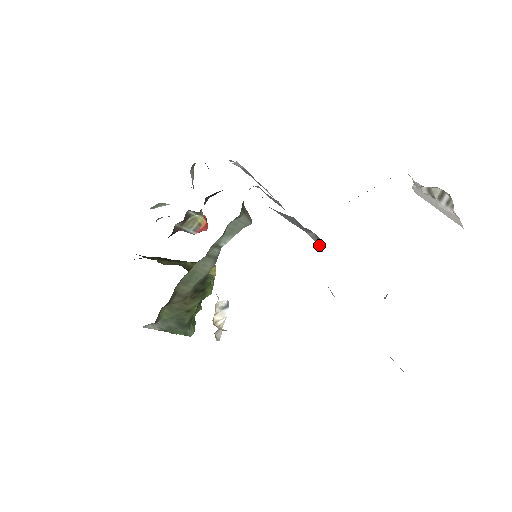
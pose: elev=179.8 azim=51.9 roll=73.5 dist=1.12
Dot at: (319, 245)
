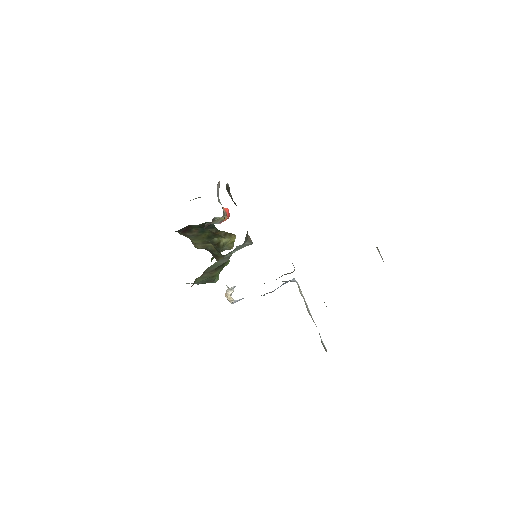
Dot at: occluded
